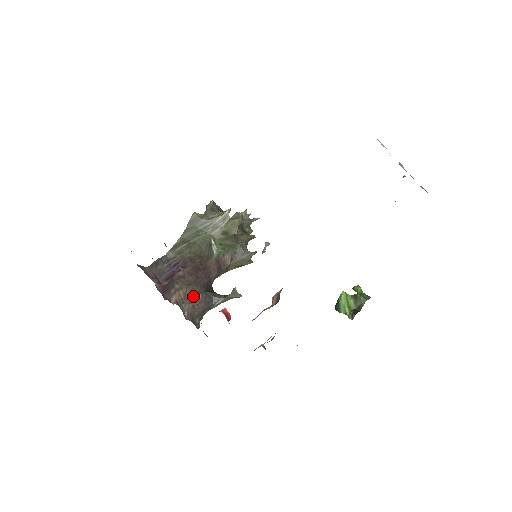
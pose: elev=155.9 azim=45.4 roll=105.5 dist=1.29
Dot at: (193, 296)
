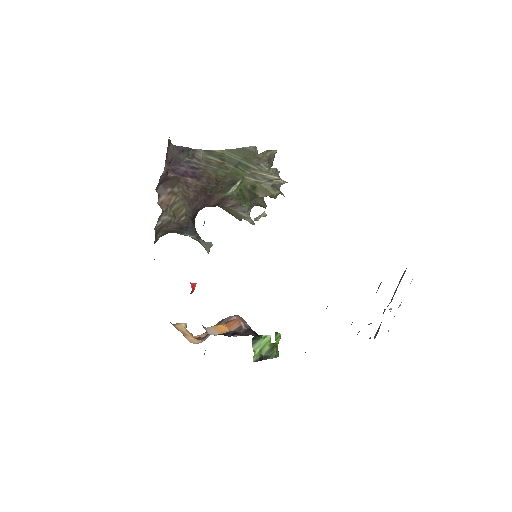
Dot at: (178, 212)
